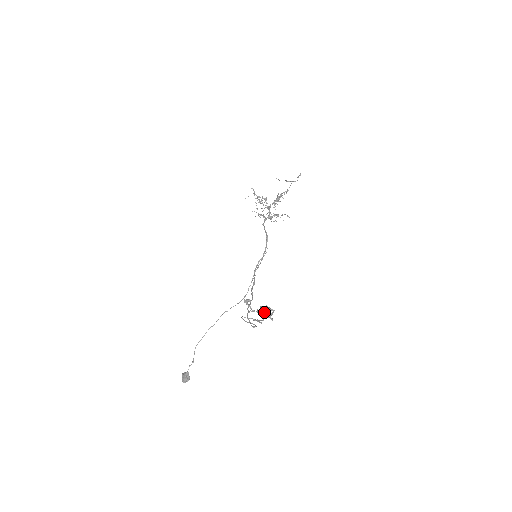
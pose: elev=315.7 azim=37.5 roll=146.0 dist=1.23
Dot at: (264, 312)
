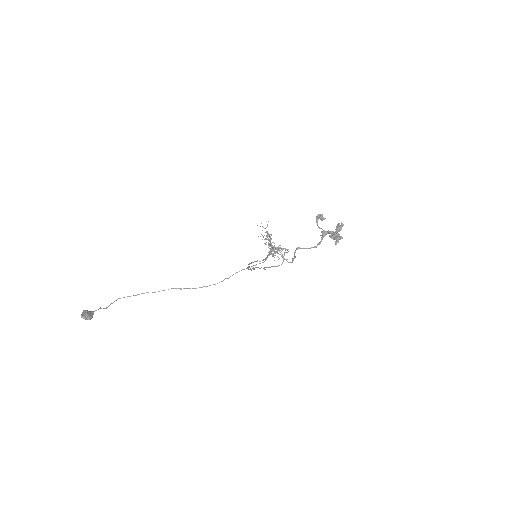
Dot at: (341, 227)
